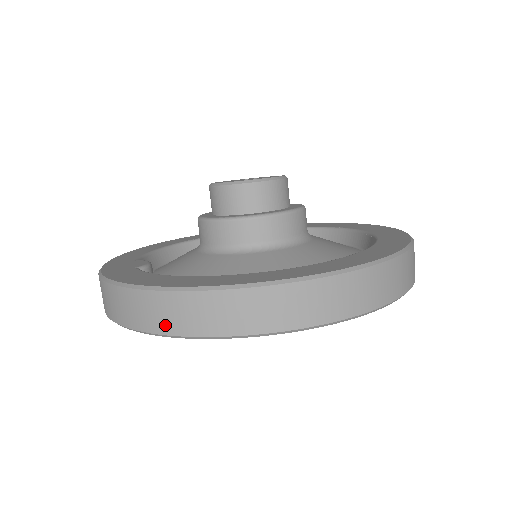
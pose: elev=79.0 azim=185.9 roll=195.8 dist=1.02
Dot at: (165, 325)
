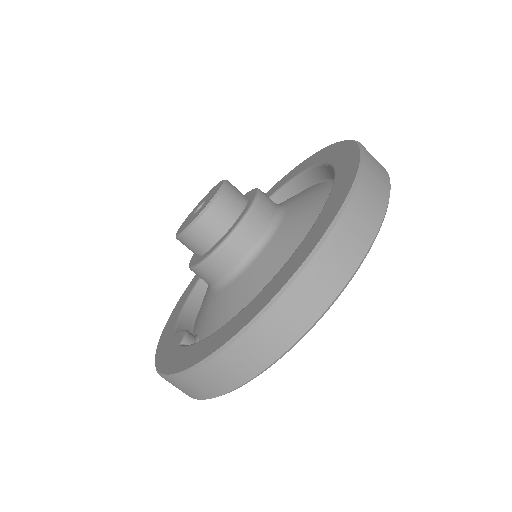
Dot at: (234, 380)
